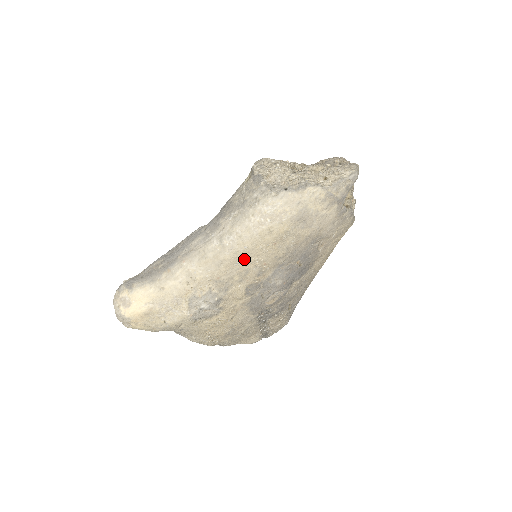
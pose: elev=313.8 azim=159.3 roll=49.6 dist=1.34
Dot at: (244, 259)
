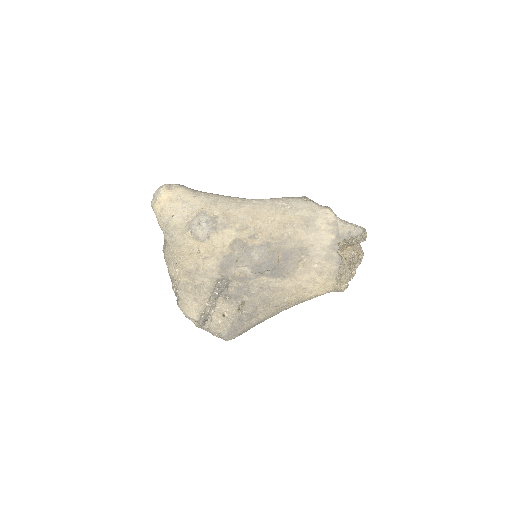
Dot at: (253, 217)
